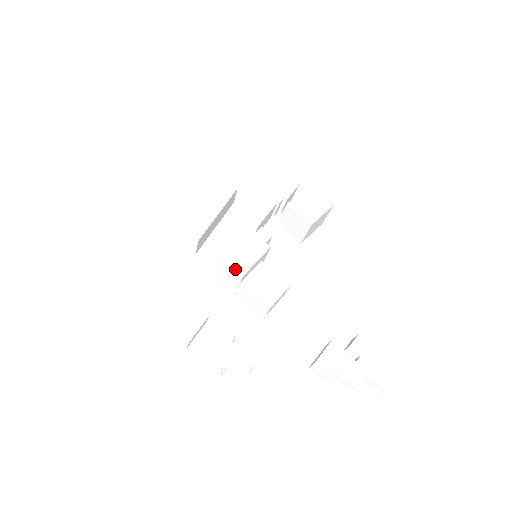
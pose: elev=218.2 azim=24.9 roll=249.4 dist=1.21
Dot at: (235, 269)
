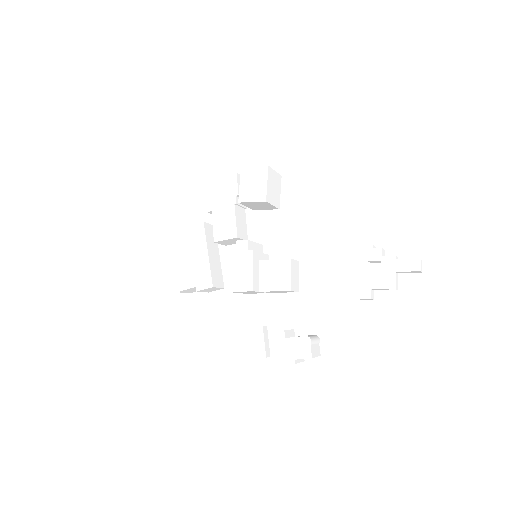
Dot at: (245, 290)
